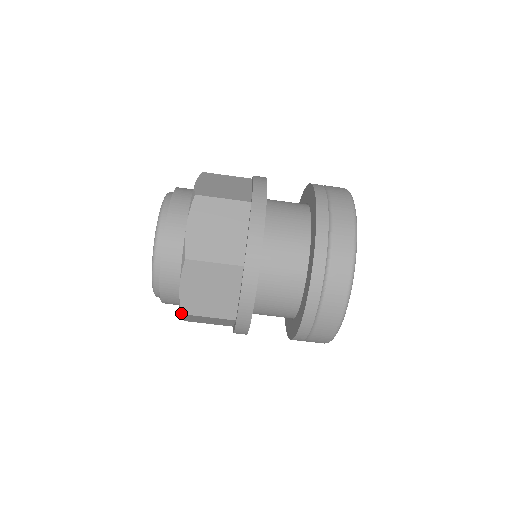
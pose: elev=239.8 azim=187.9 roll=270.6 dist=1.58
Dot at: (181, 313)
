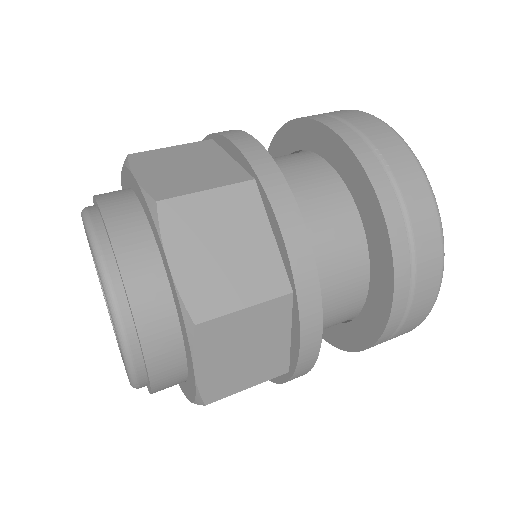
Dot at: occluded
